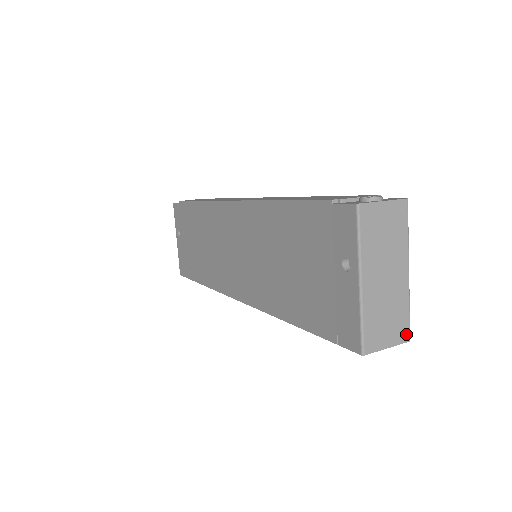
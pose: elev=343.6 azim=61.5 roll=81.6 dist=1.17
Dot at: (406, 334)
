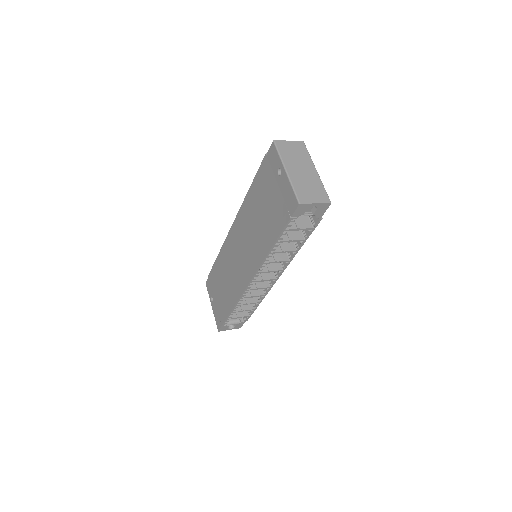
Dot at: (327, 199)
